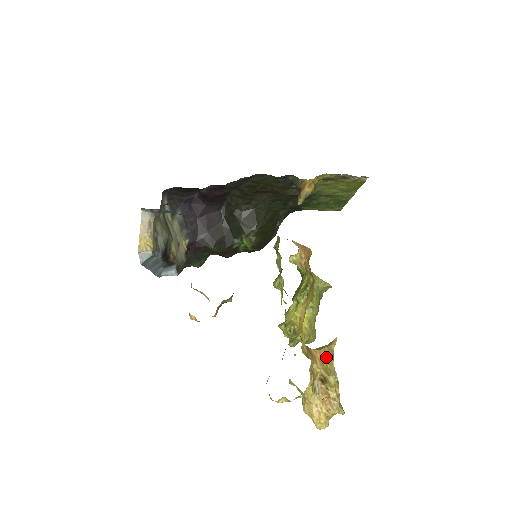
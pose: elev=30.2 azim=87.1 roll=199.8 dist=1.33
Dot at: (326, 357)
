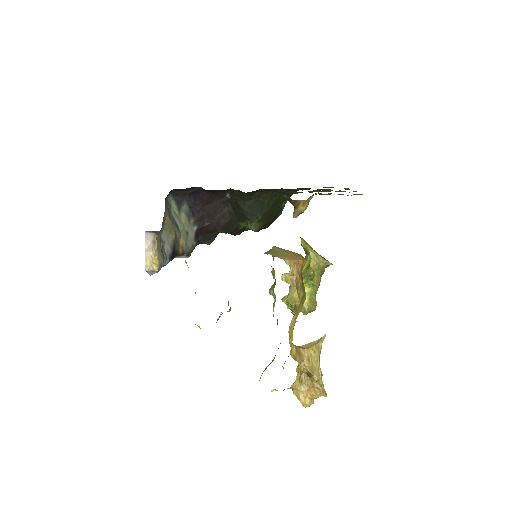
Dot at: (313, 355)
